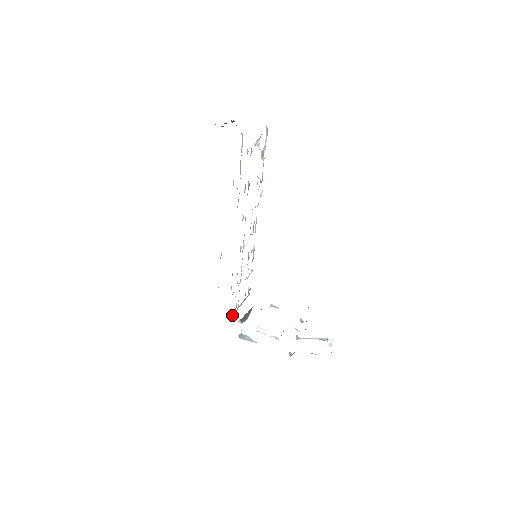
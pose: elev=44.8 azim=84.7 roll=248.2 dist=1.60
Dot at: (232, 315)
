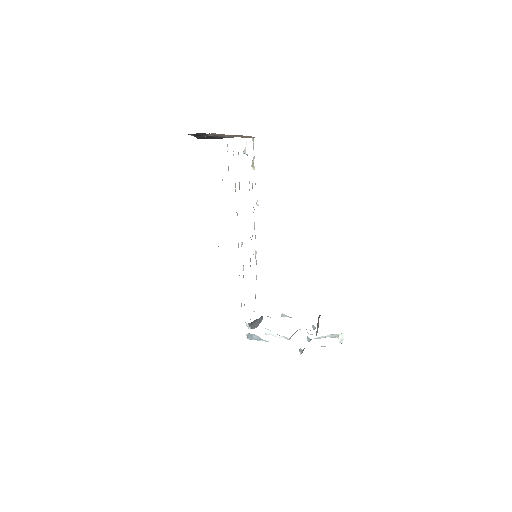
Dot at: occluded
